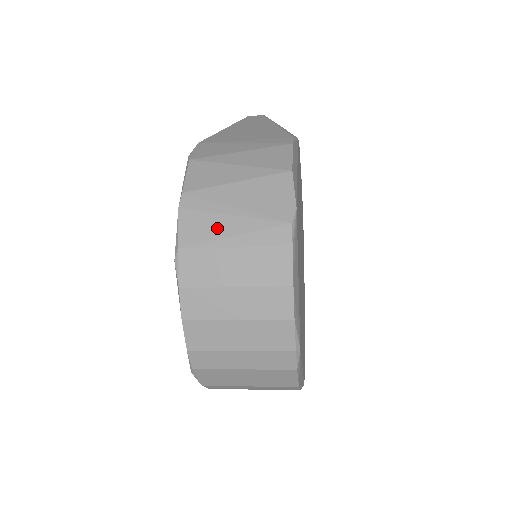
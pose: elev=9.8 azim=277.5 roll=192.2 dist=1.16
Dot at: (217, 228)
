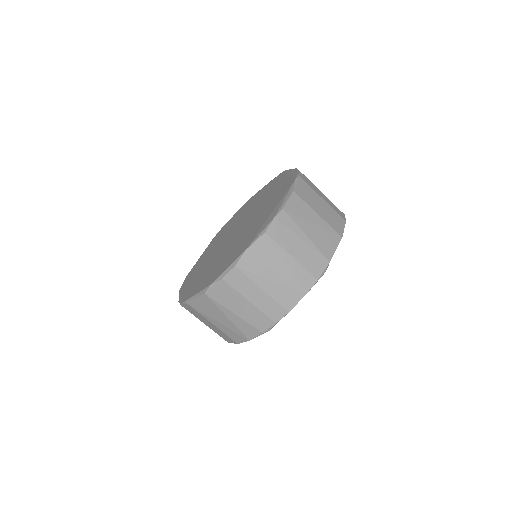
Dot at: occluded
